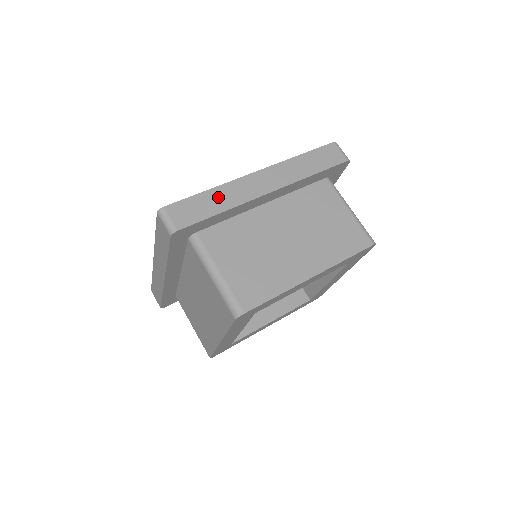
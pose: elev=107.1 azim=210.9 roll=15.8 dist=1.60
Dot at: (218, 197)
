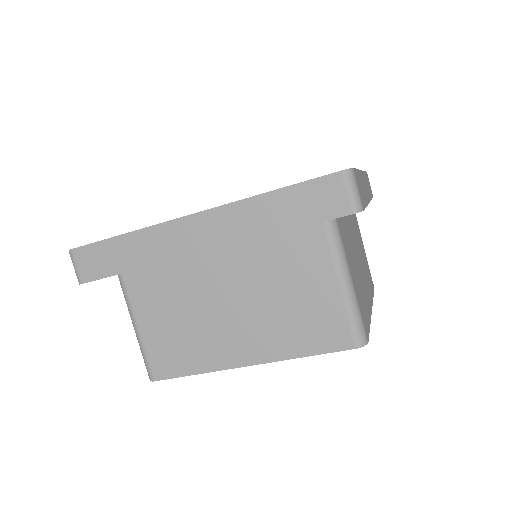
Dot at: (133, 247)
